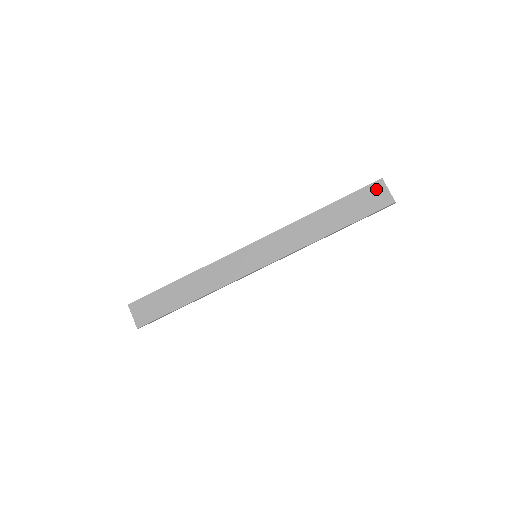
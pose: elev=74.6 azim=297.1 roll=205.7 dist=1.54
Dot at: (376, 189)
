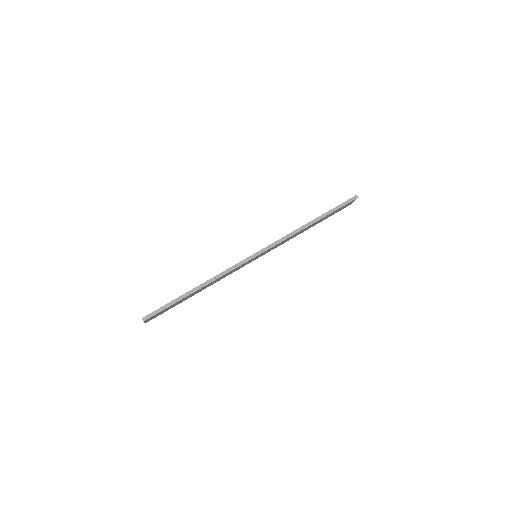
Dot at: occluded
